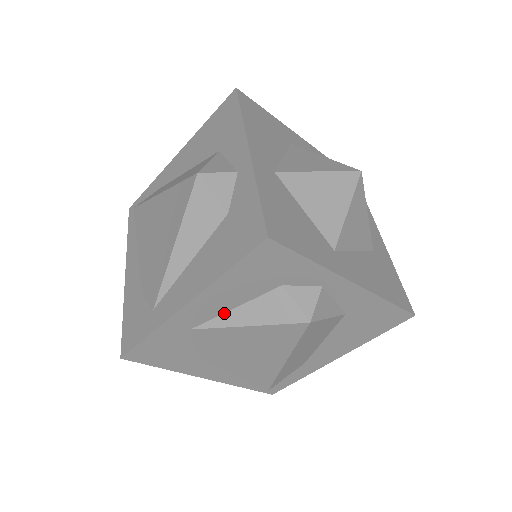
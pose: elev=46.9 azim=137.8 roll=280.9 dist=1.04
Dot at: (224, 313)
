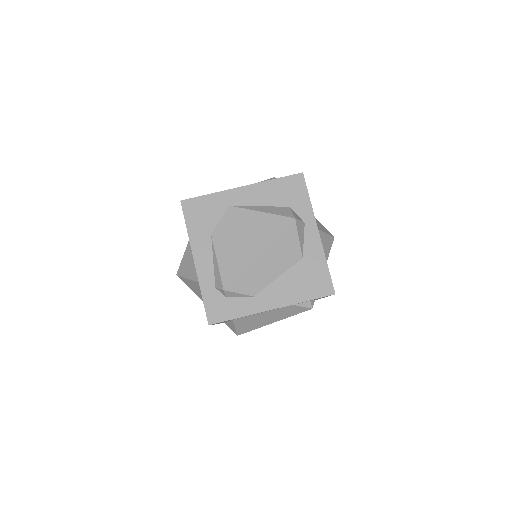
Dot at: (253, 206)
